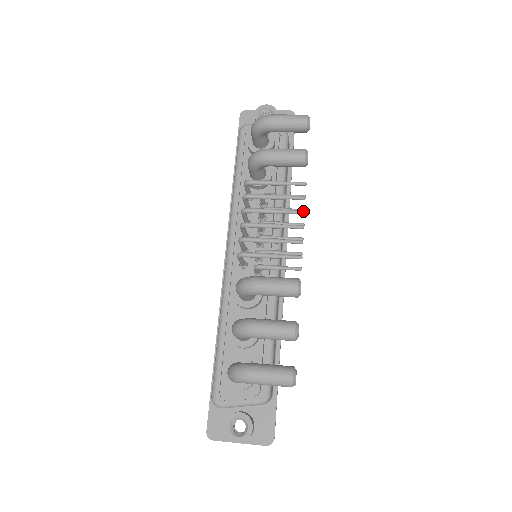
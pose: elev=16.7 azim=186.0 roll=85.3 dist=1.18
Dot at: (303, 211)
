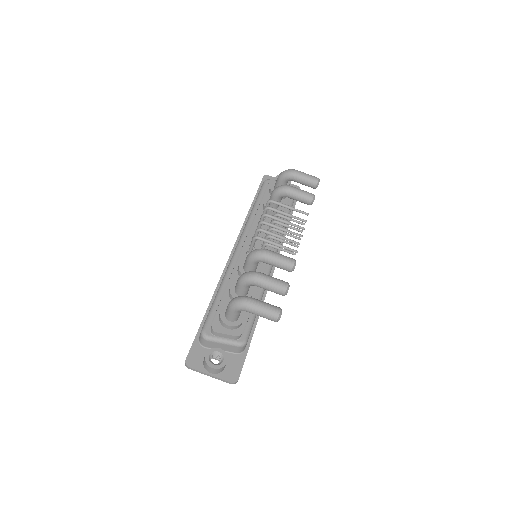
Dot at: occluded
